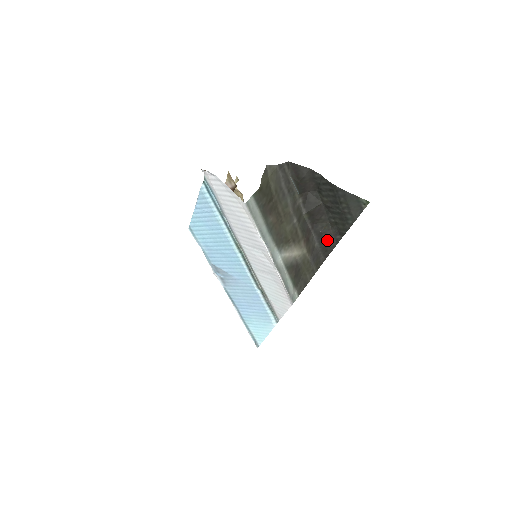
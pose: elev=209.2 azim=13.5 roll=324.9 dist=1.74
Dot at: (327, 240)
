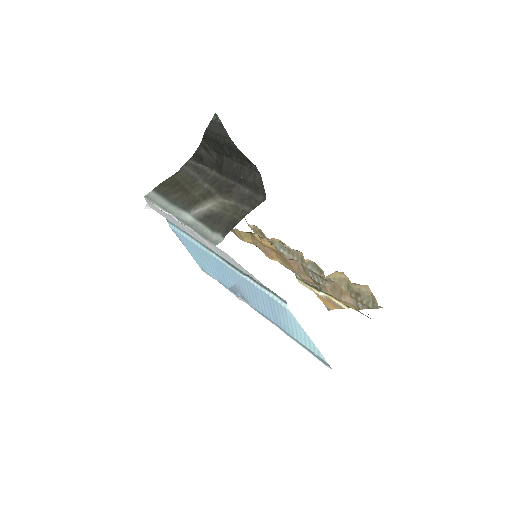
Dot at: (251, 179)
